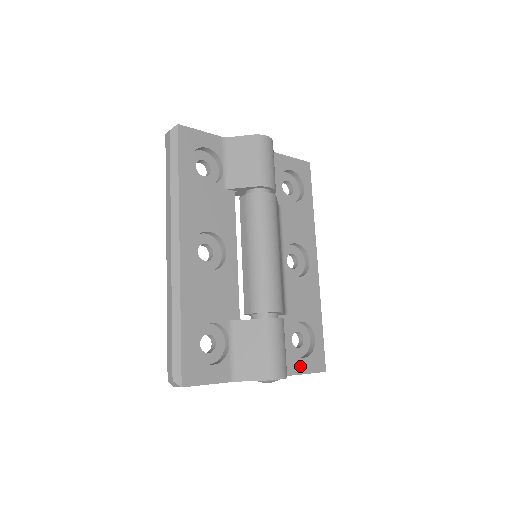
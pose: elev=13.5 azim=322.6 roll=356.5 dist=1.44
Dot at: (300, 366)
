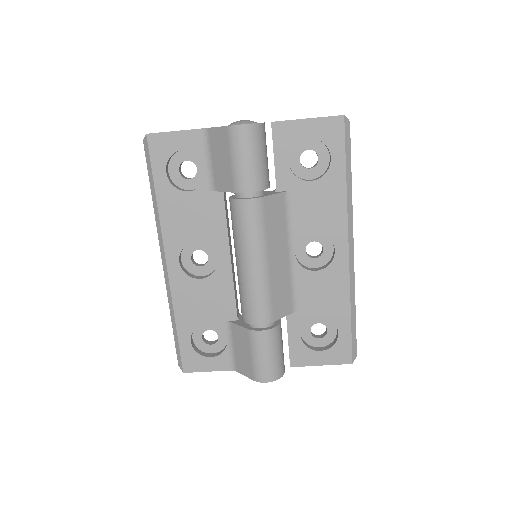
Dot at: (315, 358)
